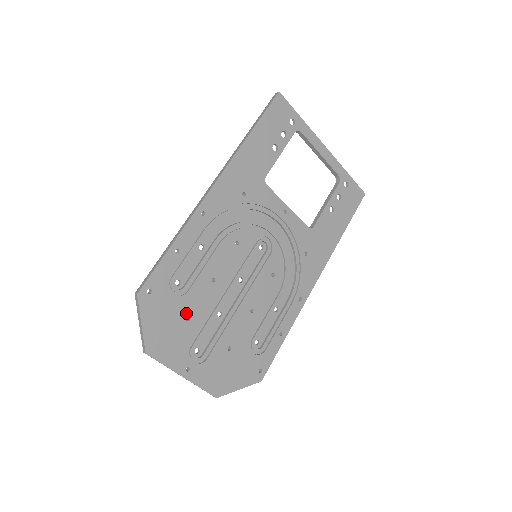
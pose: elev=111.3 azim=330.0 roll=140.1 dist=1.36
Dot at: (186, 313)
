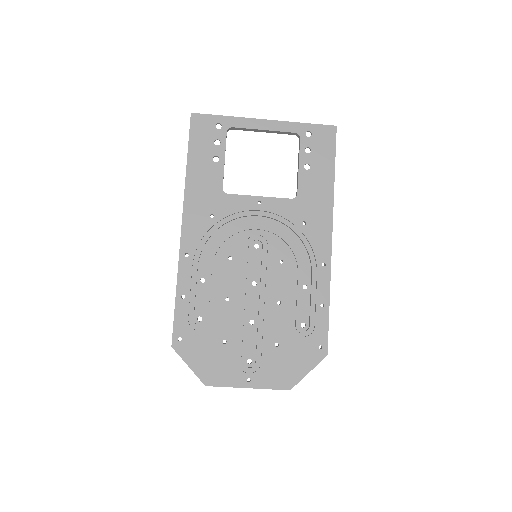
Dot at: (220, 338)
